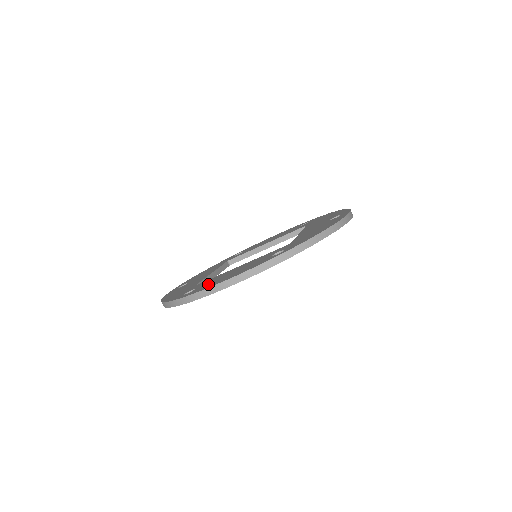
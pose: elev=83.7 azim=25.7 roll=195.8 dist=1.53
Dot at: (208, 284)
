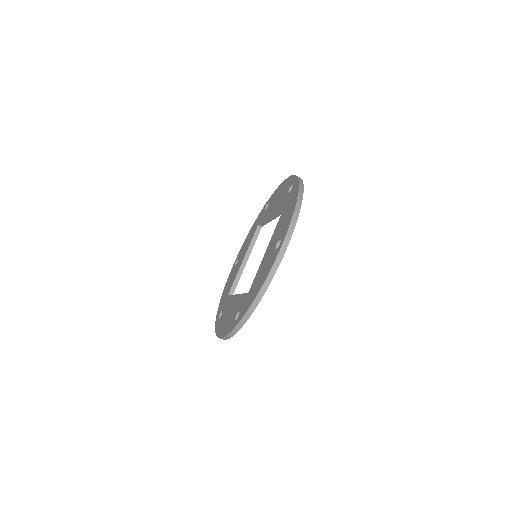
Dot at: (222, 320)
